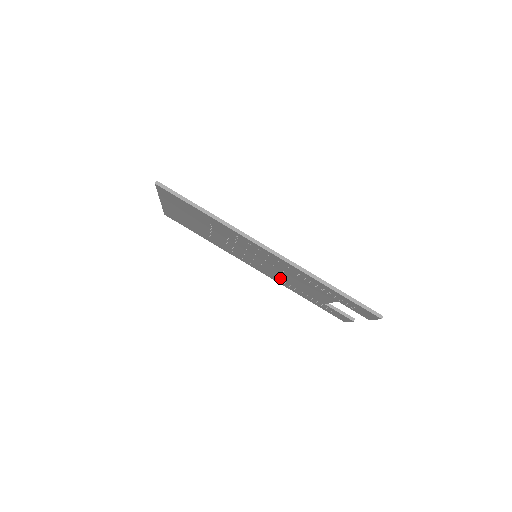
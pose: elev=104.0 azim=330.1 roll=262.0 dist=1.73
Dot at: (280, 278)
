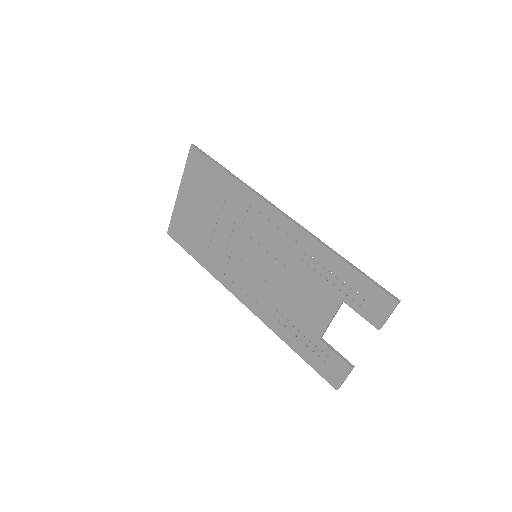
Dot at: (272, 301)
